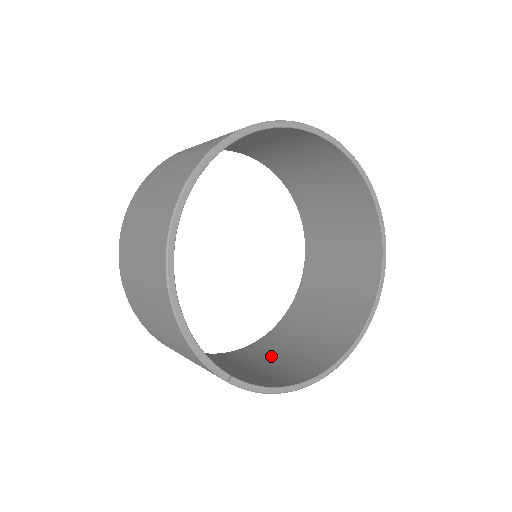
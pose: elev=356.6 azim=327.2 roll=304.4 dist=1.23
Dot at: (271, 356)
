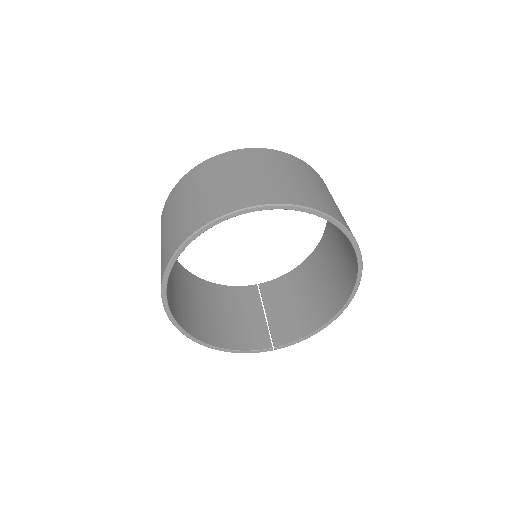
Dot at: (319, 277)
